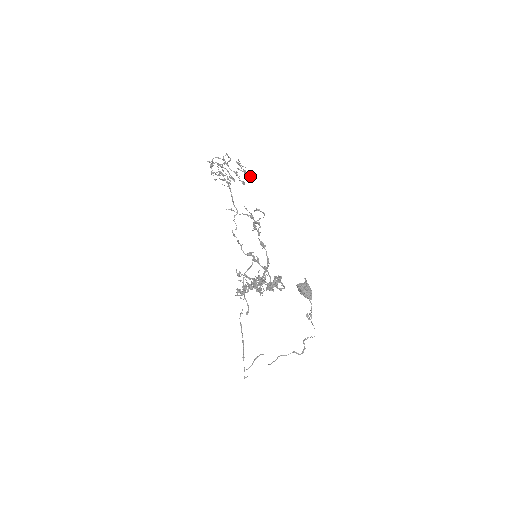
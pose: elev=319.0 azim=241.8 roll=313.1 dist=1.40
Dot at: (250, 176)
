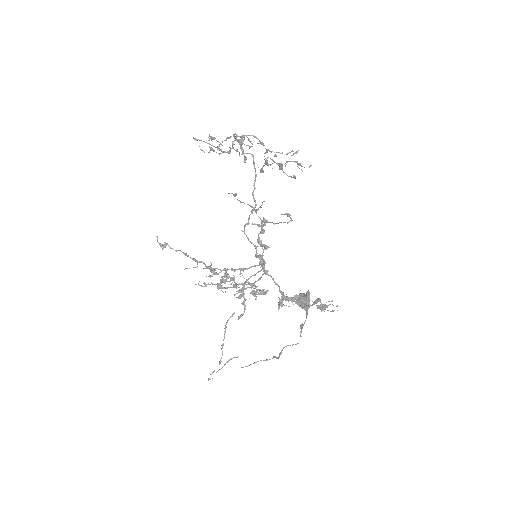
Dot at: (295, 177)
